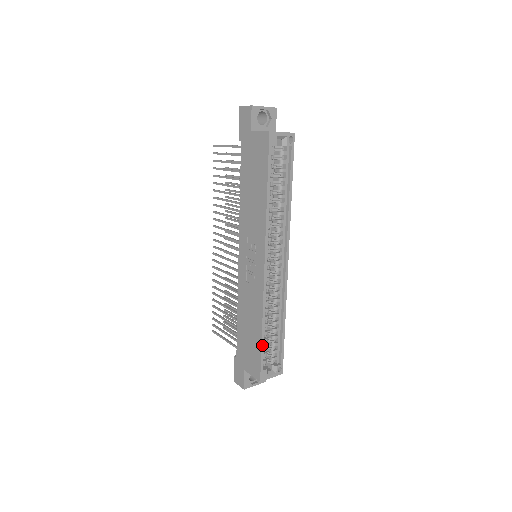
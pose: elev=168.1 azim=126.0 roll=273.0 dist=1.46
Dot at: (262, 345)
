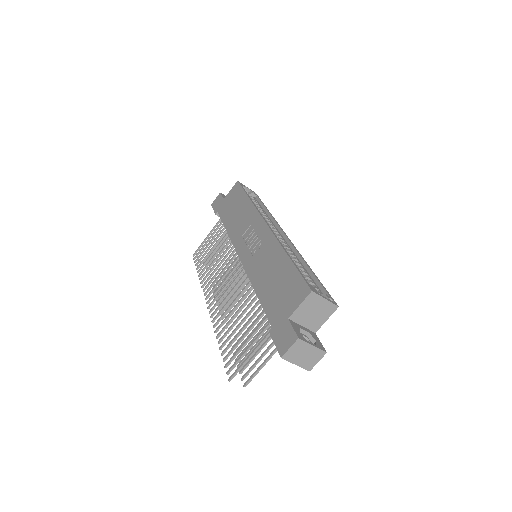
Dot at: (294, 265)
